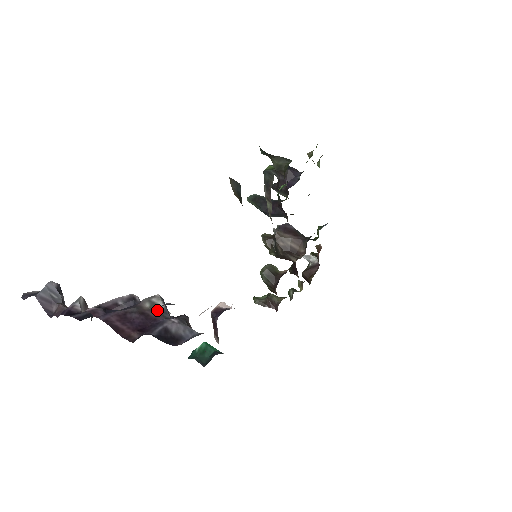
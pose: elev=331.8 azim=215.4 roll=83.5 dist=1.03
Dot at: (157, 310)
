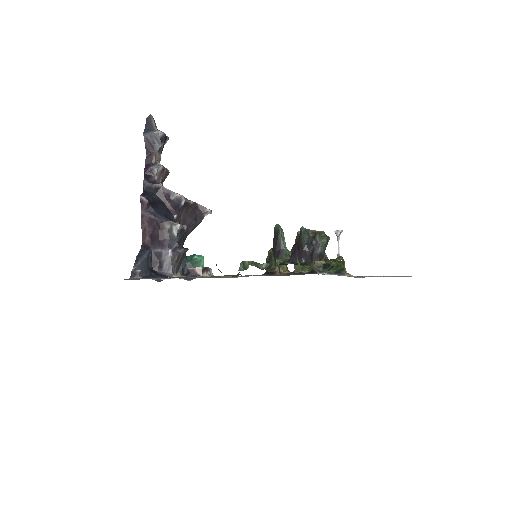
Dot at: (170, 235)
